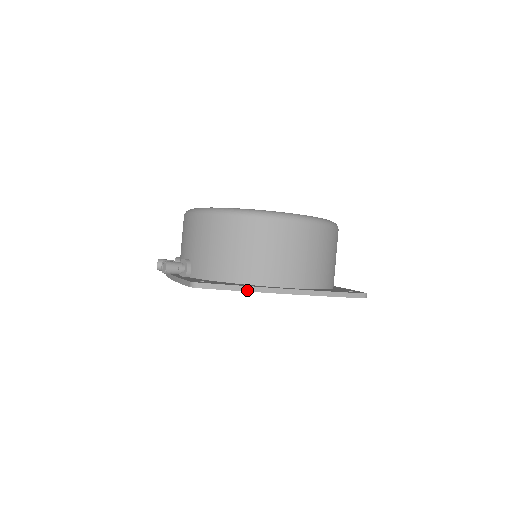
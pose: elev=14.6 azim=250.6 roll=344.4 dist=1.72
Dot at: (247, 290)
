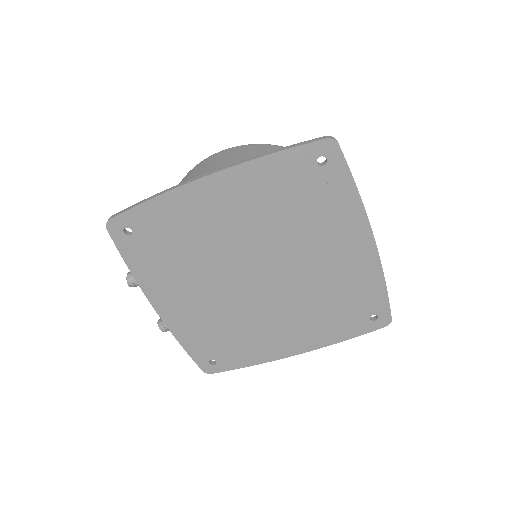
Dot at: (159, 195)
